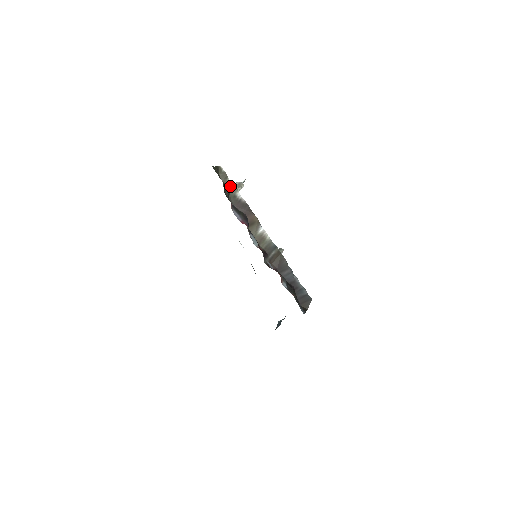
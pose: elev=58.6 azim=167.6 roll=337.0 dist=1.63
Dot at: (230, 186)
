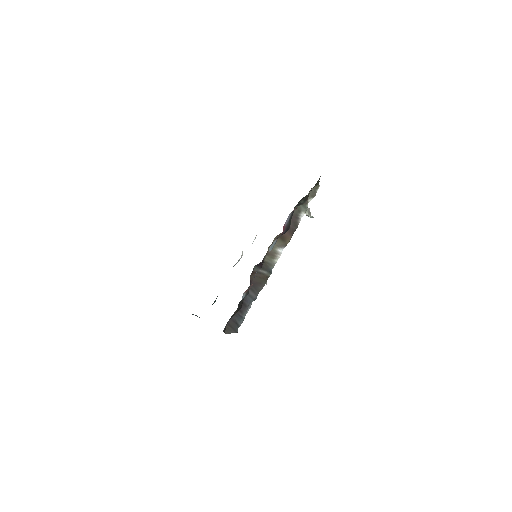
Dot at: (307, 203)
